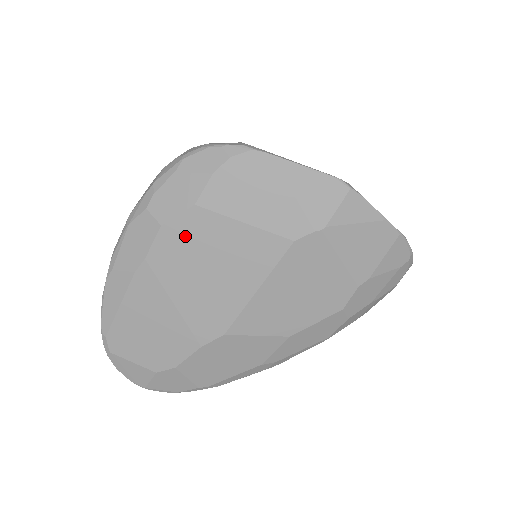
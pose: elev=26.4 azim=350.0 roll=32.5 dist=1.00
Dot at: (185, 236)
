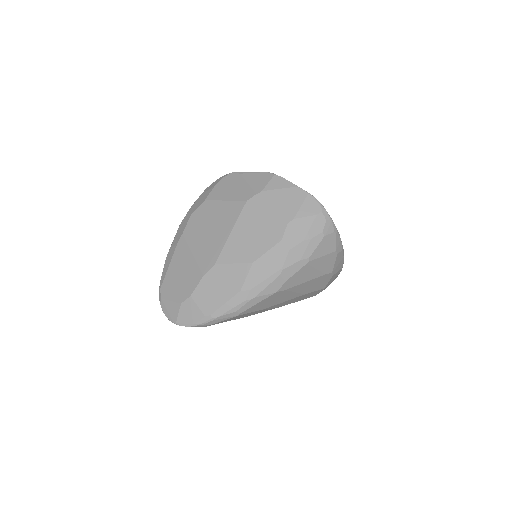
Dot at: (200, 216)
